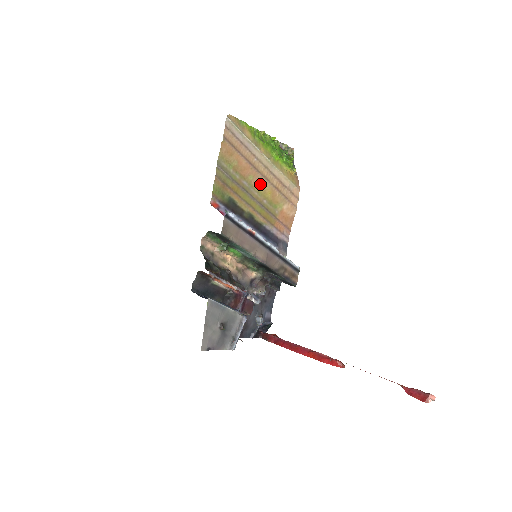
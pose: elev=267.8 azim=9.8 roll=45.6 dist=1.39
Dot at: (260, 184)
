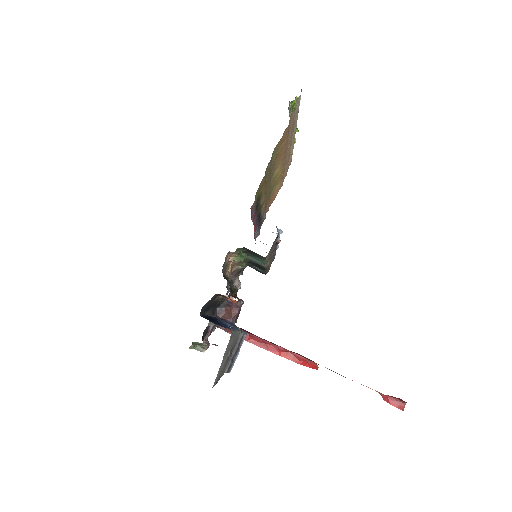
Dot at: (279, 168)
